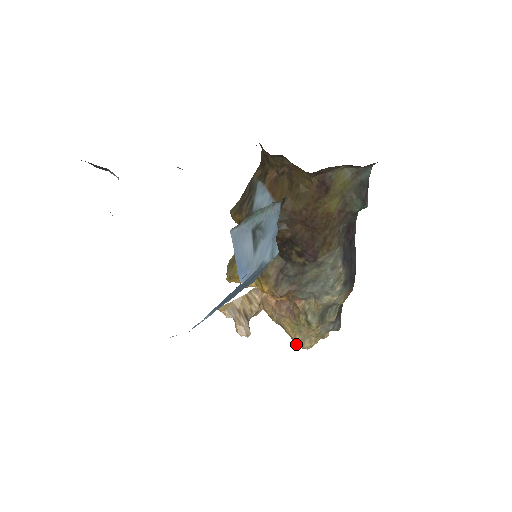
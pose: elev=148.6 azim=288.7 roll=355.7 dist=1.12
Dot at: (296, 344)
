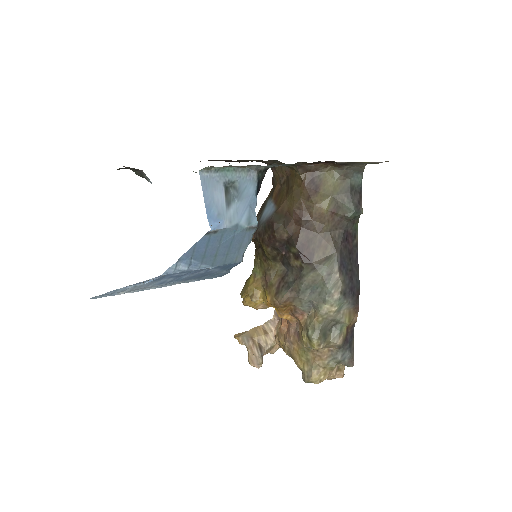
Dot at: (304, 377)
